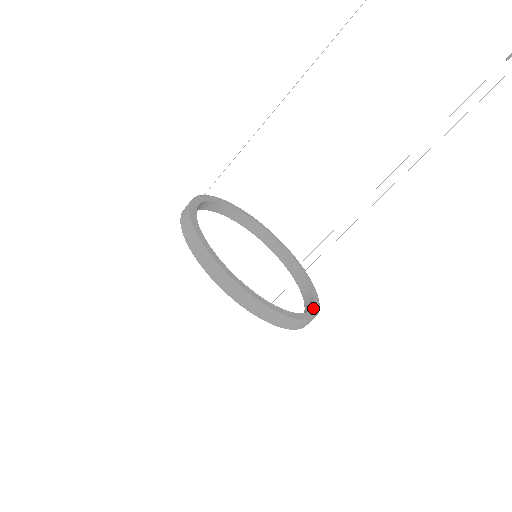
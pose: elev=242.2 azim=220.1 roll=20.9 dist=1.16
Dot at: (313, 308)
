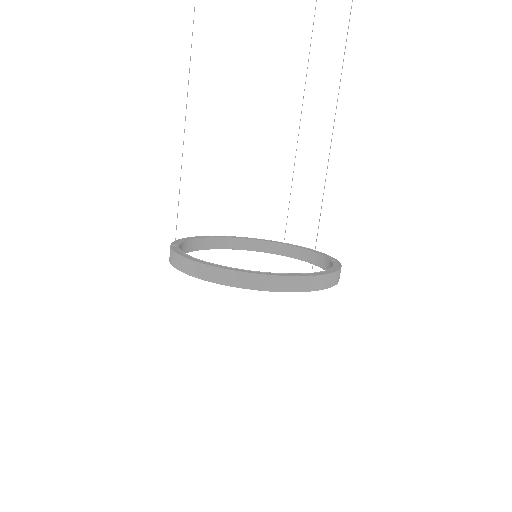
Dot at: (331, 260)
